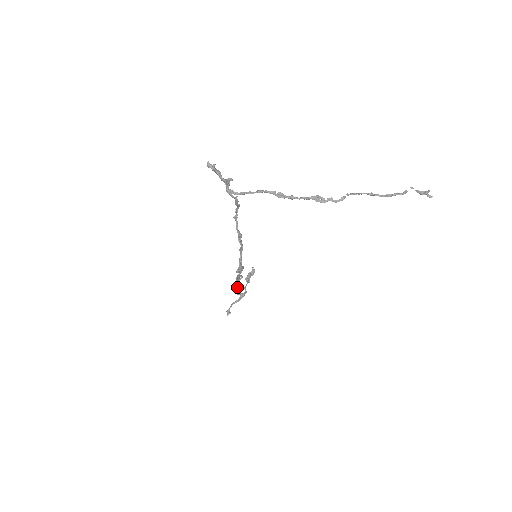
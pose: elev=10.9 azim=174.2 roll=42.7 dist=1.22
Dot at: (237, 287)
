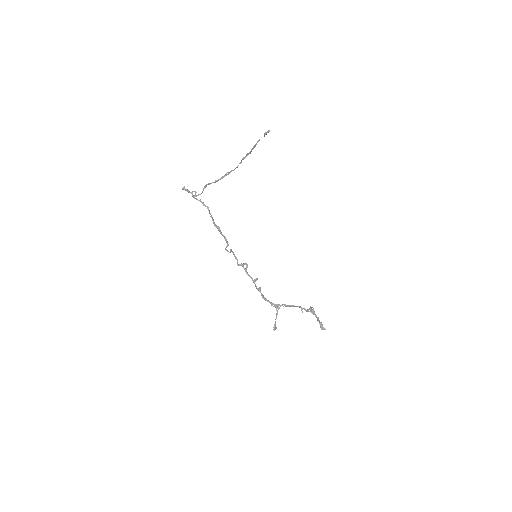
Dot at: (257, 288)
